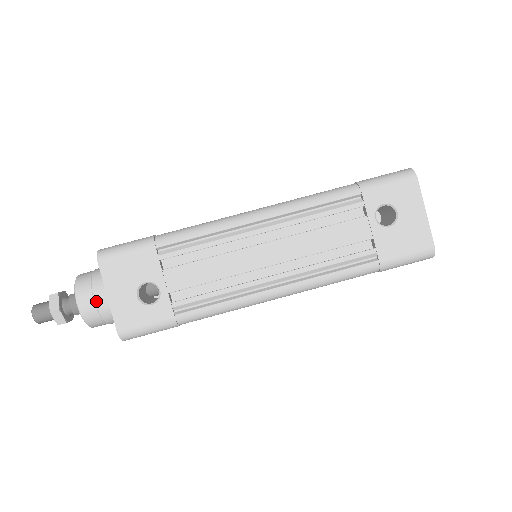
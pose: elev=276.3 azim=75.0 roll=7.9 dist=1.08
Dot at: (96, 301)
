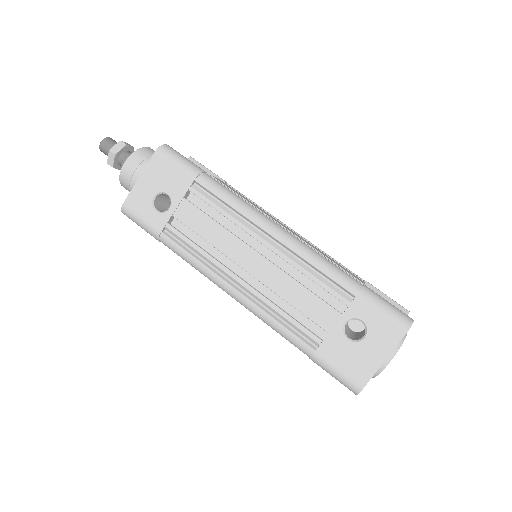
Dot at: (135, 173)
